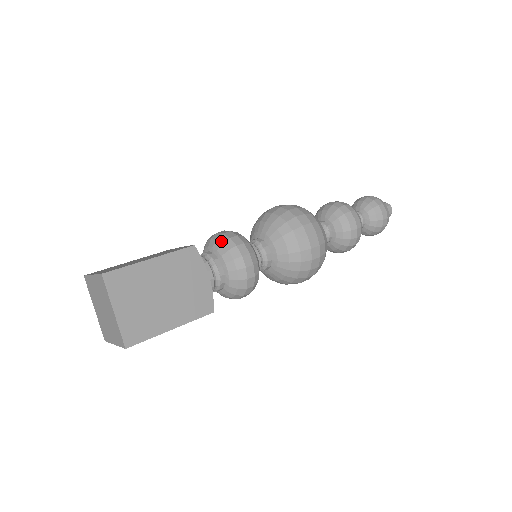
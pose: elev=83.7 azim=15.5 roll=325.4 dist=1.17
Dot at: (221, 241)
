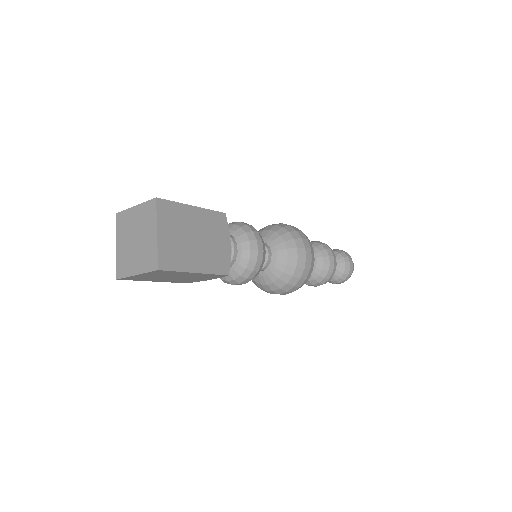
Dot at: (239, 225)
